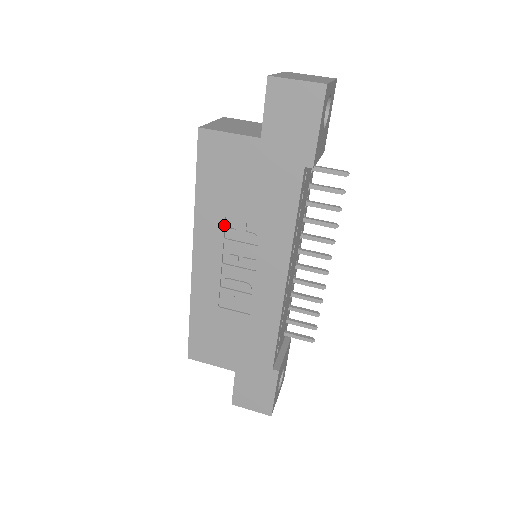
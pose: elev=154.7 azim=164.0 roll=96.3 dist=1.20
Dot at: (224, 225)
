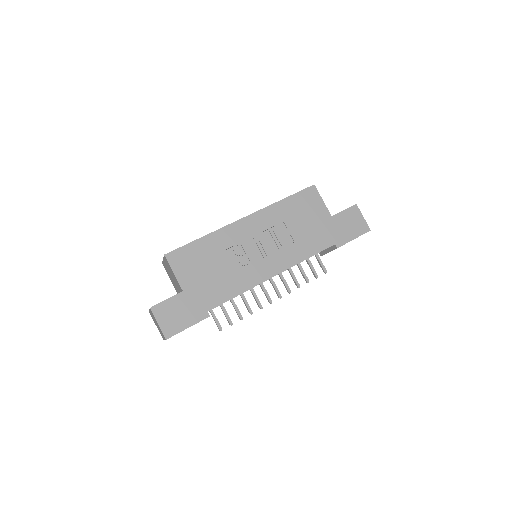
Dot at: (278, 224)
